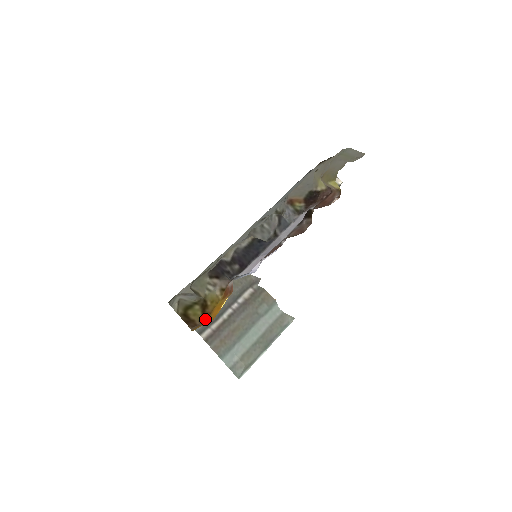
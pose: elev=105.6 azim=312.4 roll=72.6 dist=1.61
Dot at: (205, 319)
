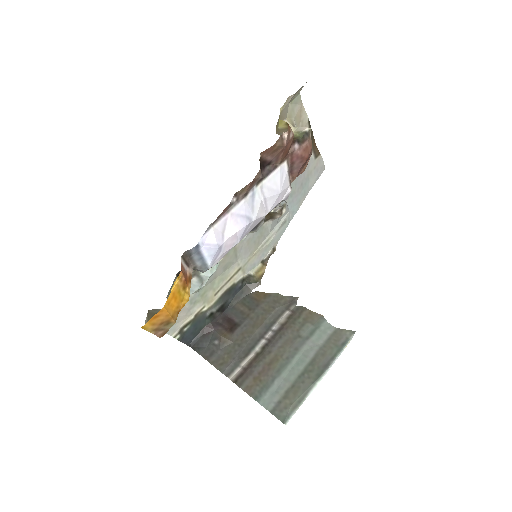
Dot at: (174, 321)
